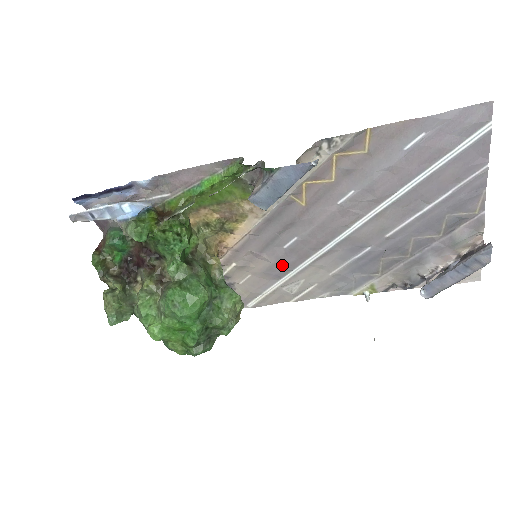
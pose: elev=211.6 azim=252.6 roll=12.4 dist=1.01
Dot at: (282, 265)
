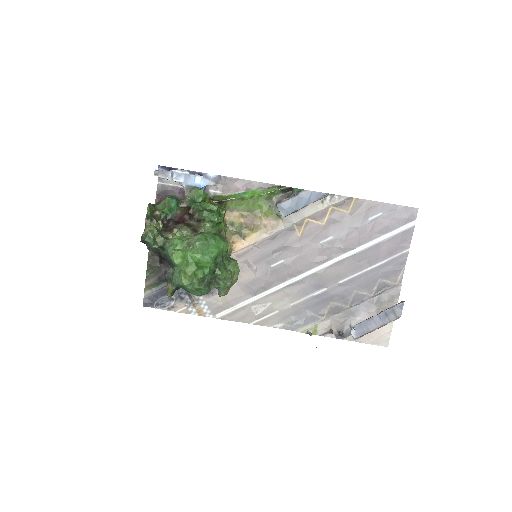
Dot at: (263, 282)
